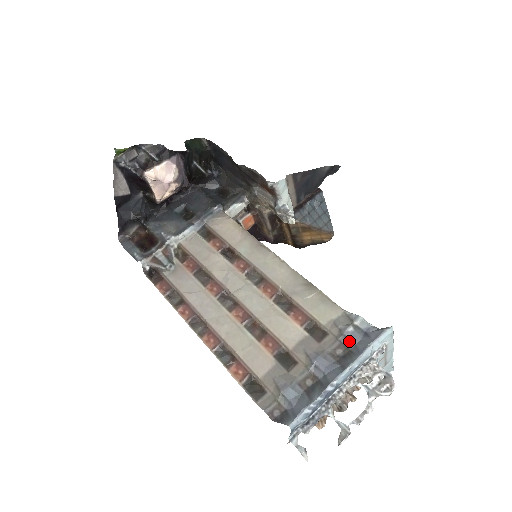
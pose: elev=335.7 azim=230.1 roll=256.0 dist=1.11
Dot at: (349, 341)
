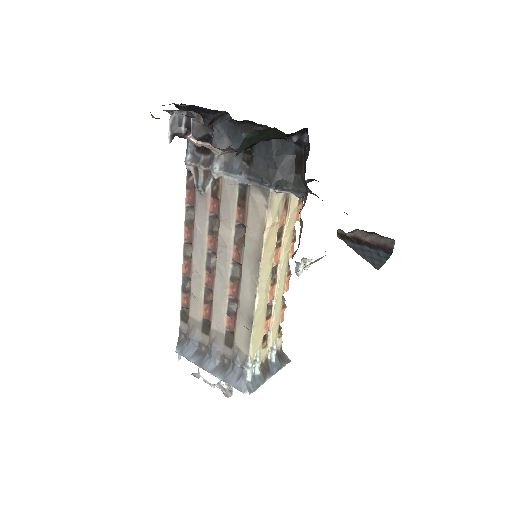
Dot at: (233, 366)
